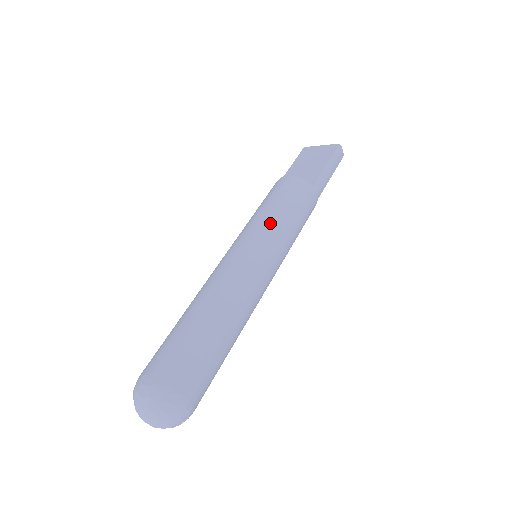
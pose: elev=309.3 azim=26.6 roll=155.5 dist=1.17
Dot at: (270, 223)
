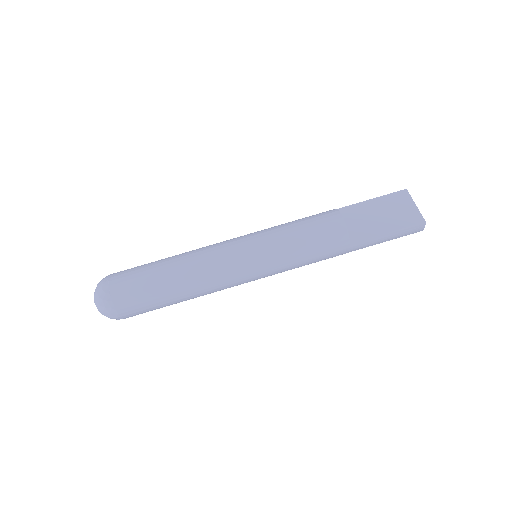
Dot at: (279, 249)
